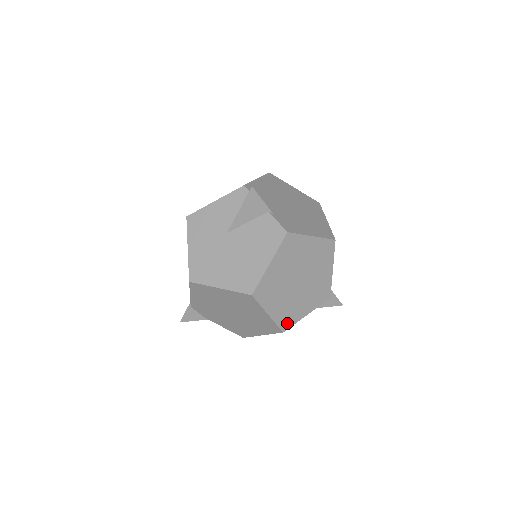
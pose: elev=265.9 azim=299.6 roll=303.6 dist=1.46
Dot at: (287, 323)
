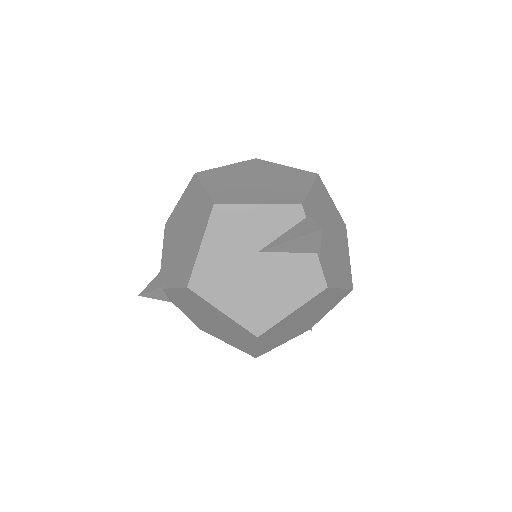
Dot at: (265, 351)
